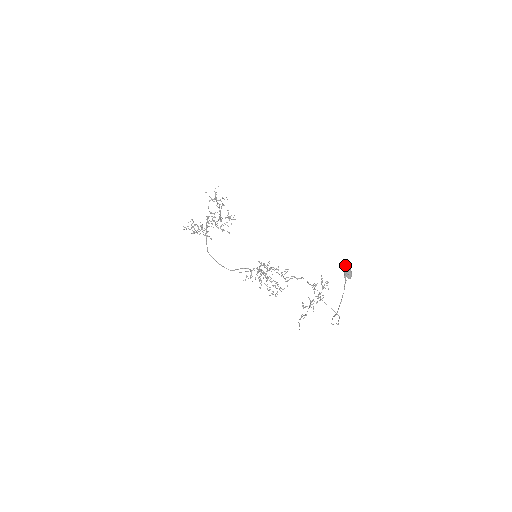
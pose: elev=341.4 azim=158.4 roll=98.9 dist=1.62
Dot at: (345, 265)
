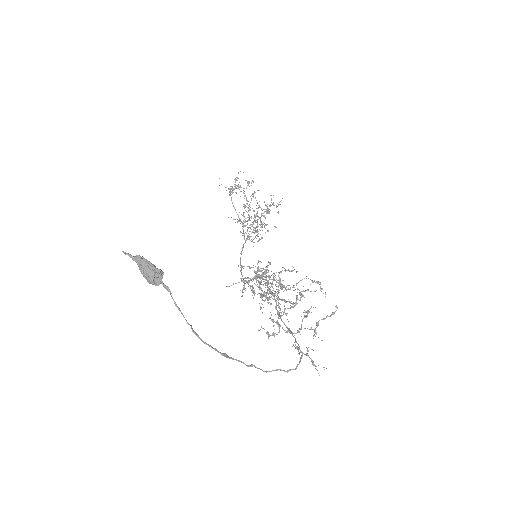
Dot at: (141, 260)
